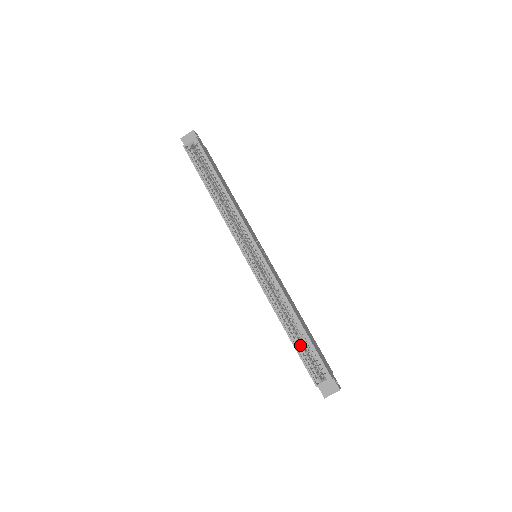
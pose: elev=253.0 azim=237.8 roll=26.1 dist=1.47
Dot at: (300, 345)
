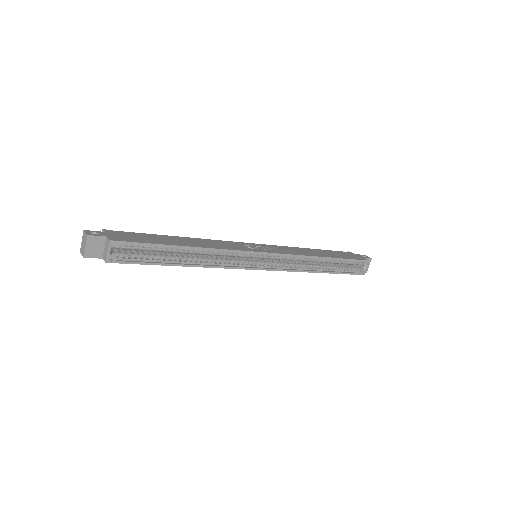
Dot at: (338, 268)
